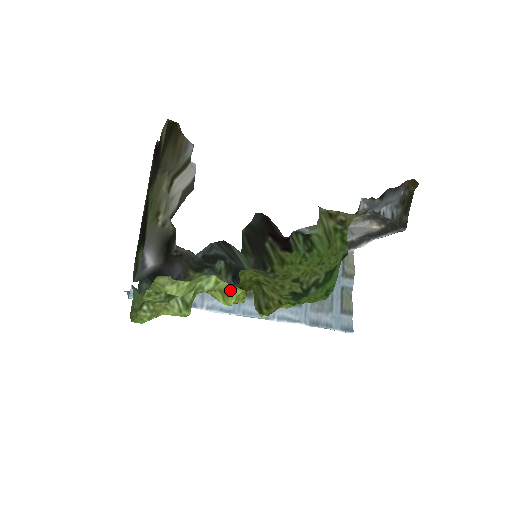
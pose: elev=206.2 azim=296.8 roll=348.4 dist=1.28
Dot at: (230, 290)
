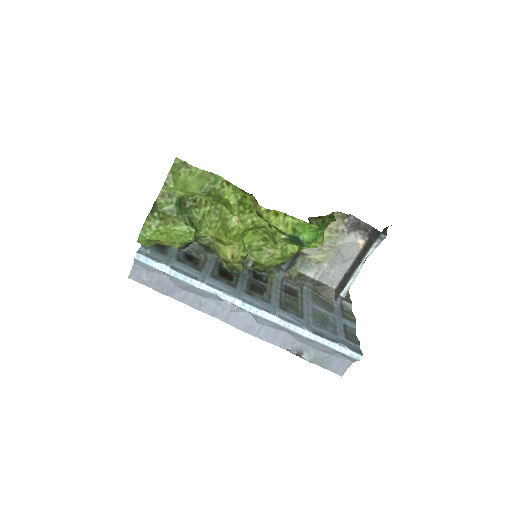
Dot at: (233, 203)
